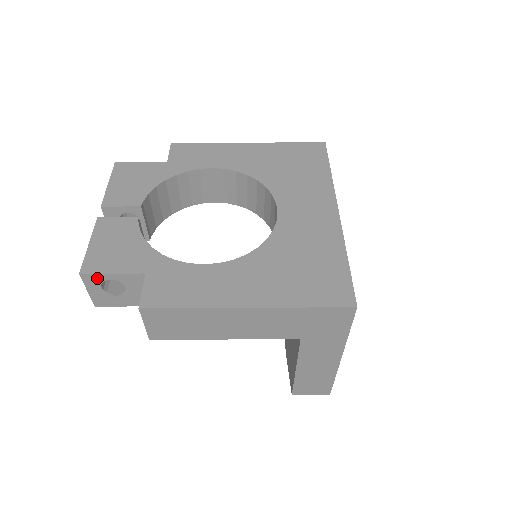
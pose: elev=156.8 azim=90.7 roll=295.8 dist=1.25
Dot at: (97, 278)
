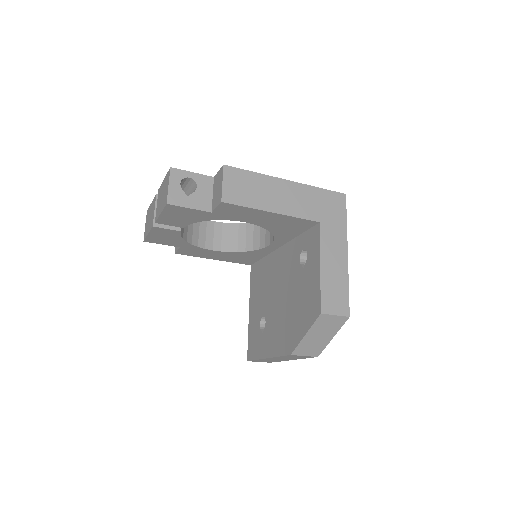
Dot at: (181, 174)
